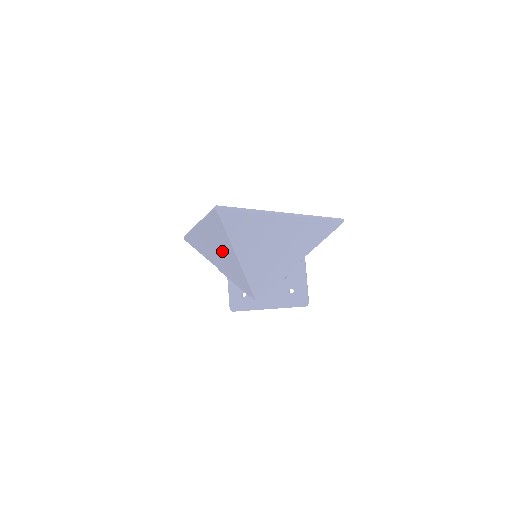
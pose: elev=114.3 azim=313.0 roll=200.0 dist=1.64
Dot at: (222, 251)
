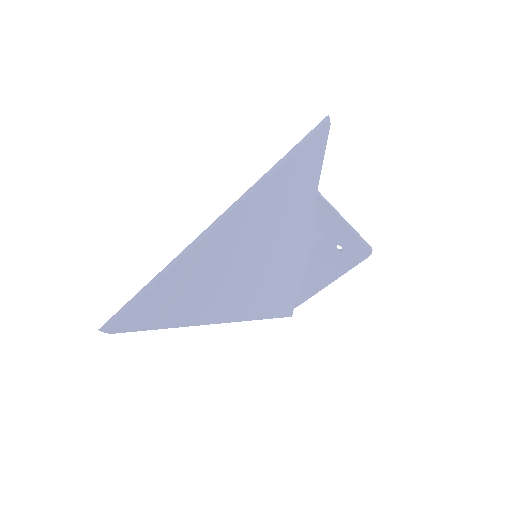
Dot at: occluded
